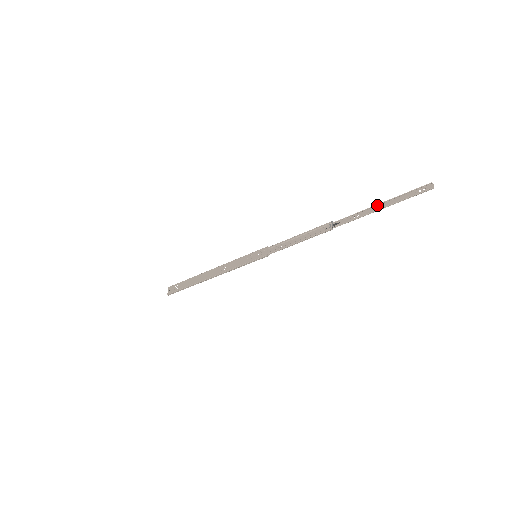
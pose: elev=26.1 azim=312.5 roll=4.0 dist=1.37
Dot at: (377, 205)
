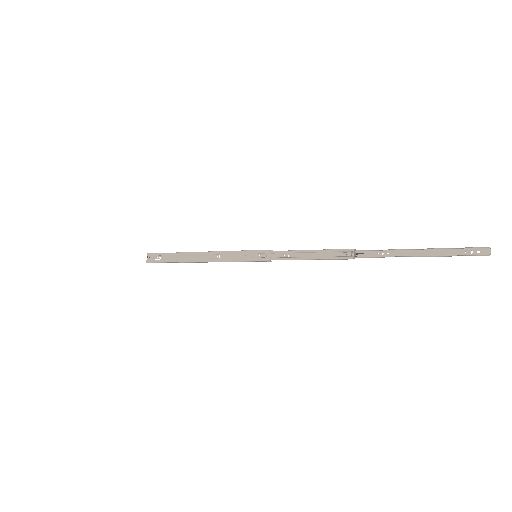
Dot at: (414, 249)
